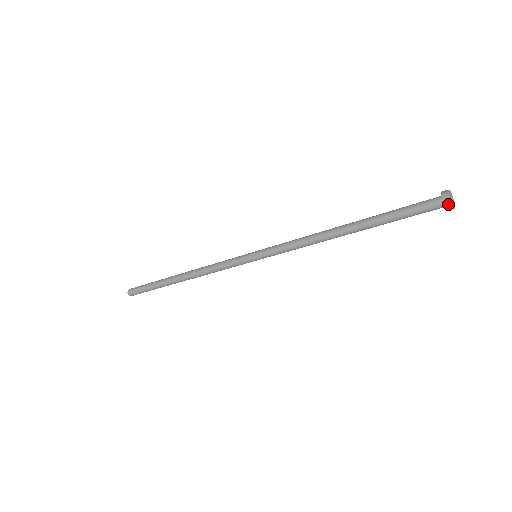
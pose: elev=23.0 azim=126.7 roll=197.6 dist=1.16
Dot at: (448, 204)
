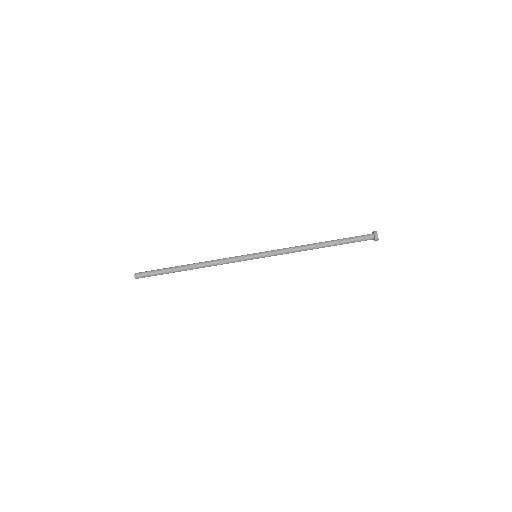
Dot at: (376, 233)
